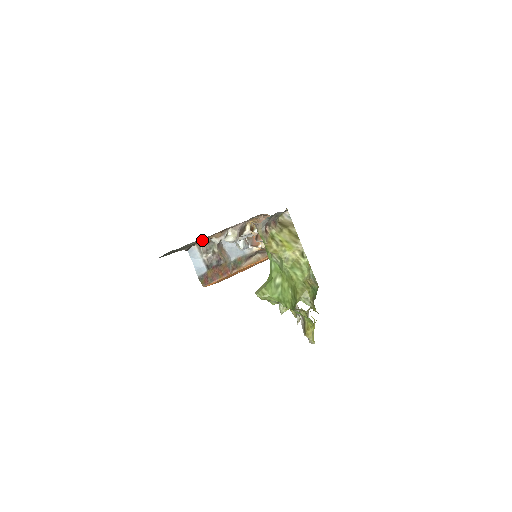
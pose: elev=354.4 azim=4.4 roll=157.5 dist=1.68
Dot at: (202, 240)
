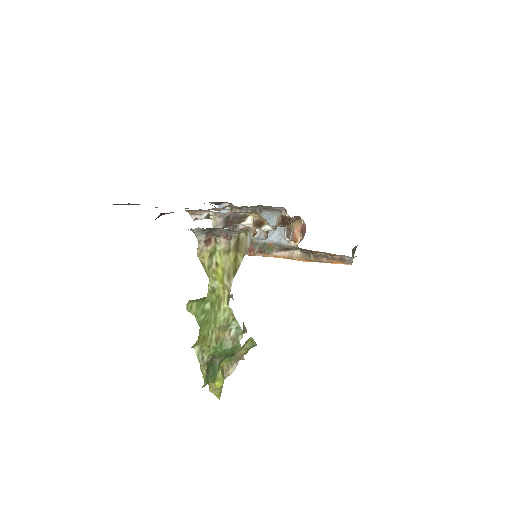
Dot at: occluded
